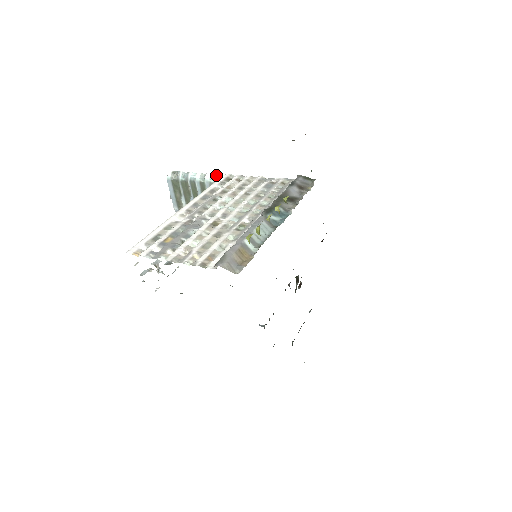
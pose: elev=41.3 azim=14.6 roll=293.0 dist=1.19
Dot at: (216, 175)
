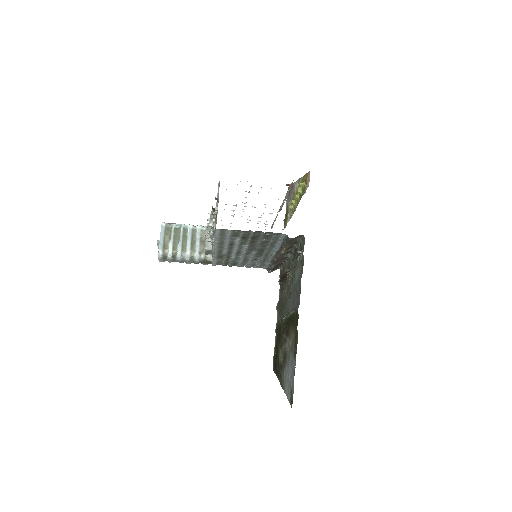
Dot at: (206, 226)
